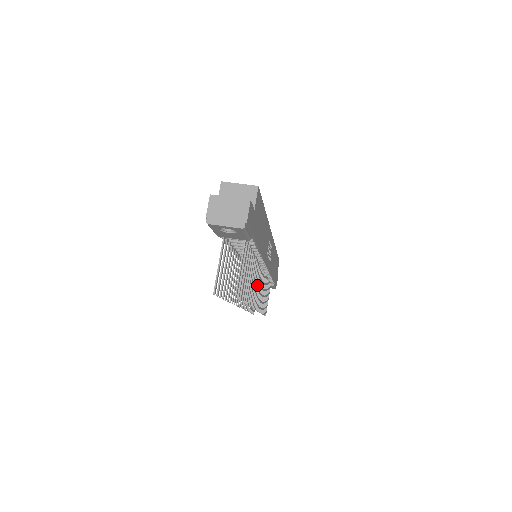
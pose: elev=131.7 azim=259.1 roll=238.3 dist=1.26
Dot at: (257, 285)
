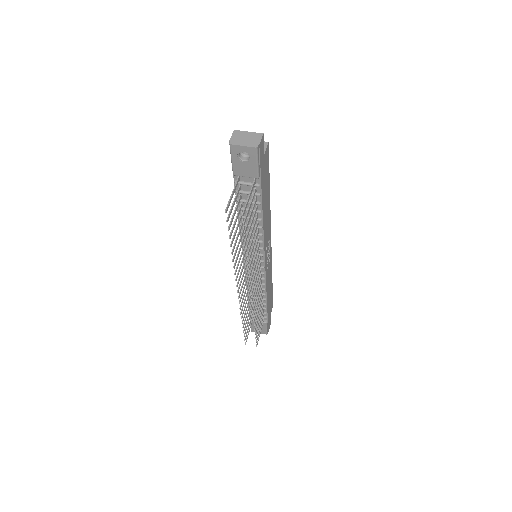
Dot at: (255, 271)
